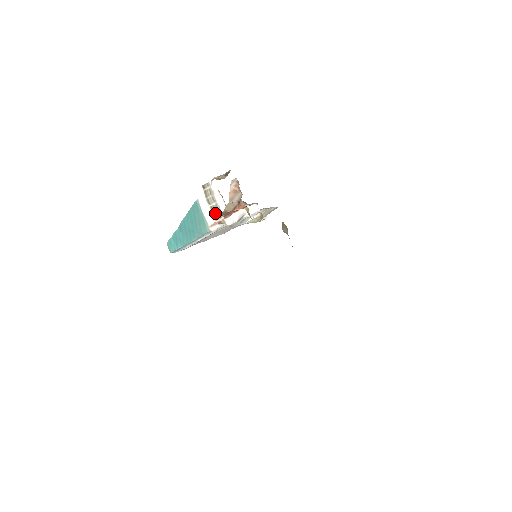
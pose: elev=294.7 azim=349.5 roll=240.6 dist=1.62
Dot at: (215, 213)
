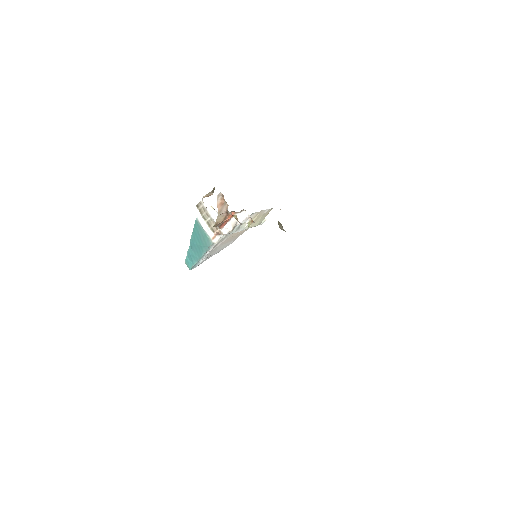
Dot at: (212, 226)
